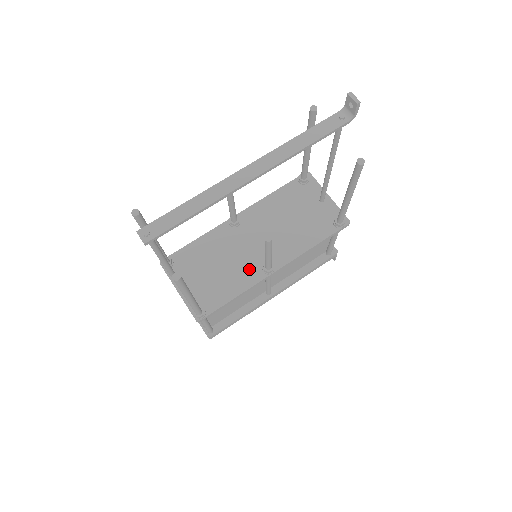
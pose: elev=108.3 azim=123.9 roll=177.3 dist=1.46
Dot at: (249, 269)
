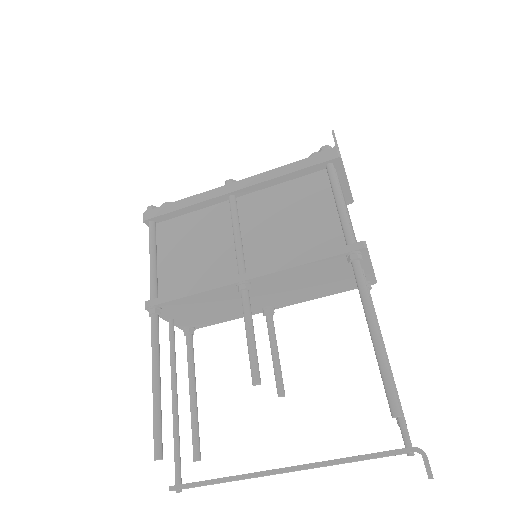
Dot at: occluded
